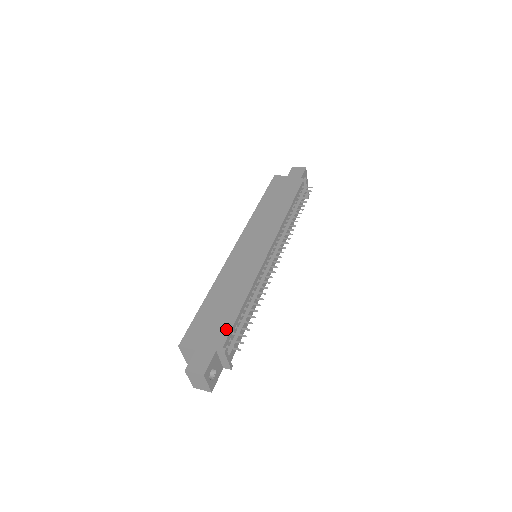
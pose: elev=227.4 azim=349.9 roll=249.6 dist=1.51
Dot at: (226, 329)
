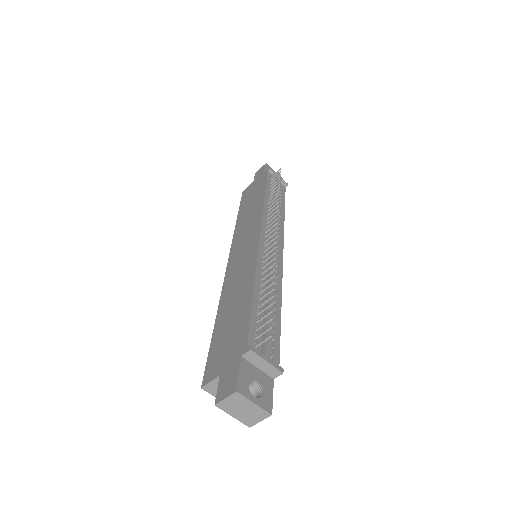
Dot at: (244, 329)
